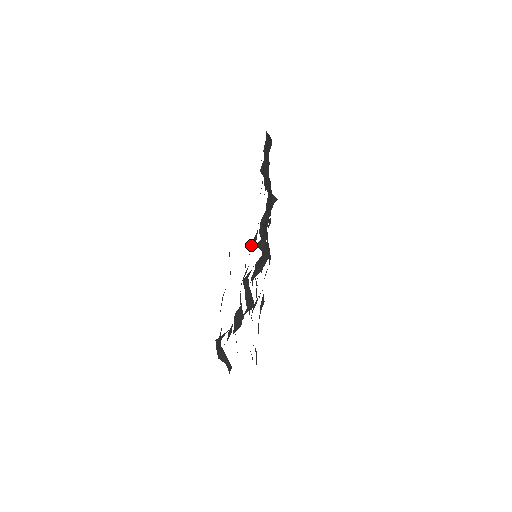
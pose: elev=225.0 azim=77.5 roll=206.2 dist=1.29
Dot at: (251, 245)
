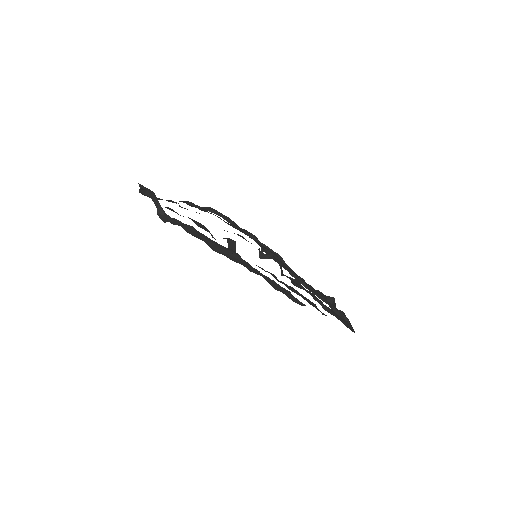
Dot at: occluded
